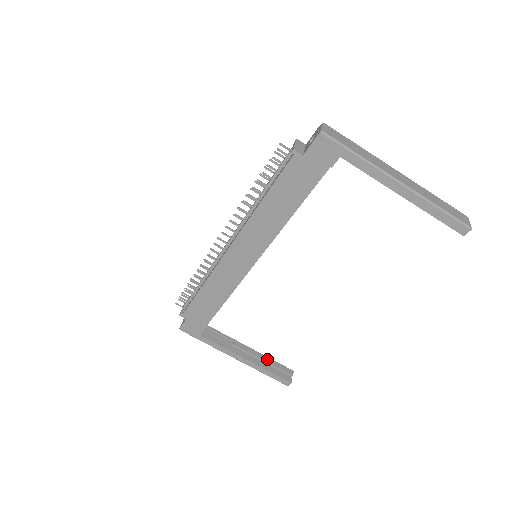
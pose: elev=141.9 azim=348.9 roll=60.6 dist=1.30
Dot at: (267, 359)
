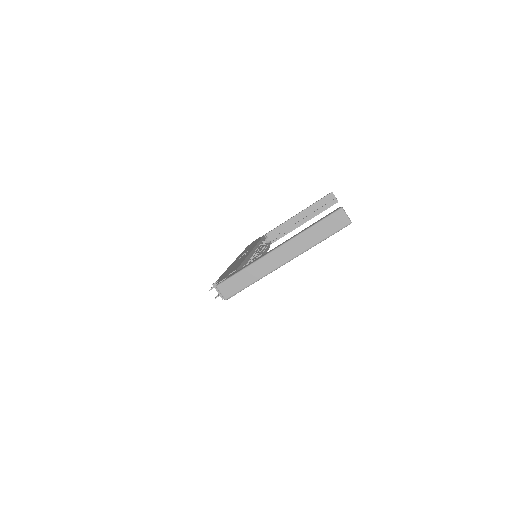
Dot at: (313, 207)
